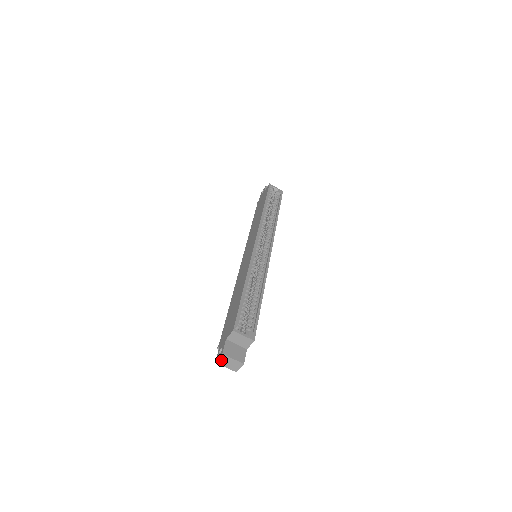
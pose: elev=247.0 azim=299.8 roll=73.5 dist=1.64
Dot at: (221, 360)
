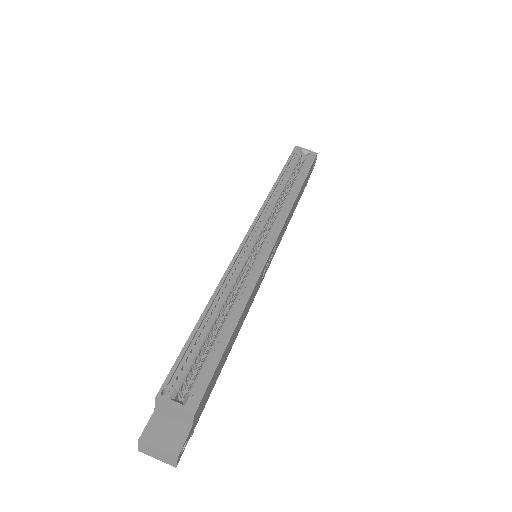
Dot at: (143, 448)
